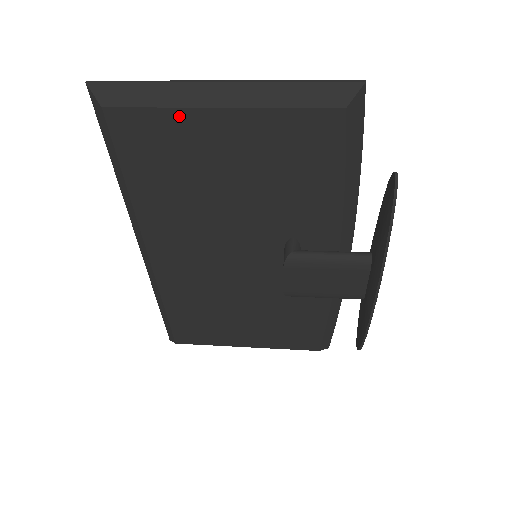
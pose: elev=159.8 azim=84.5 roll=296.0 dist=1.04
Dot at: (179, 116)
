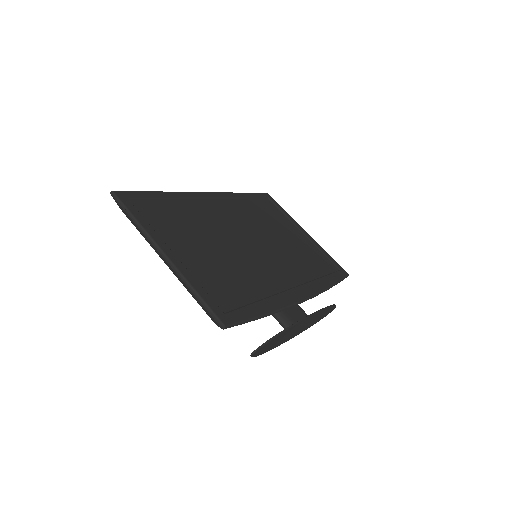
Dot at: occluded
